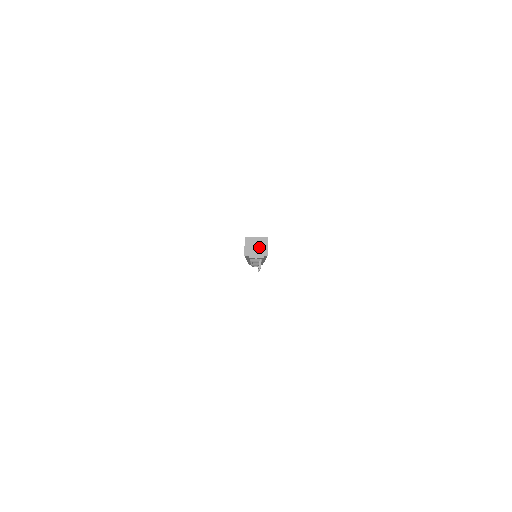
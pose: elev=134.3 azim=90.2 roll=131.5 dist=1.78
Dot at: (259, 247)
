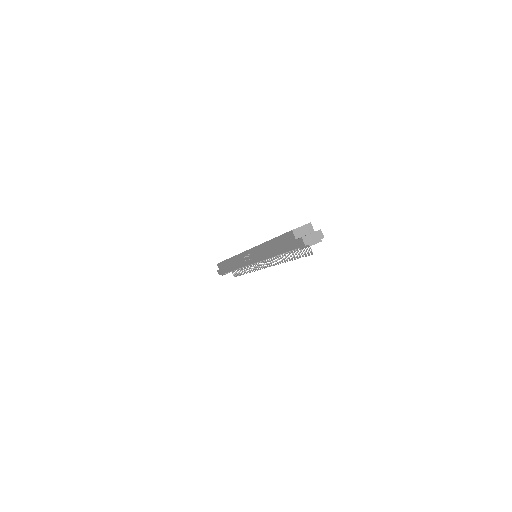
Dot at: (314, 233)
